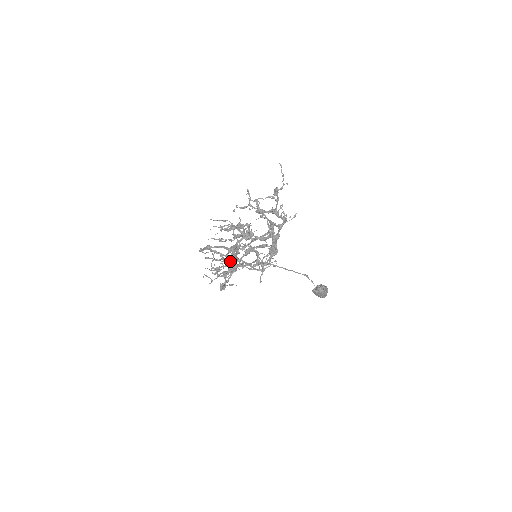
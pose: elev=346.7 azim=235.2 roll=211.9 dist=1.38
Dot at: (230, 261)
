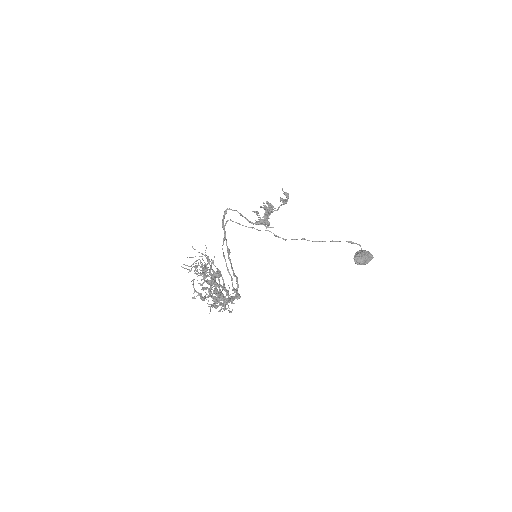
Dot at: (194, 291)
